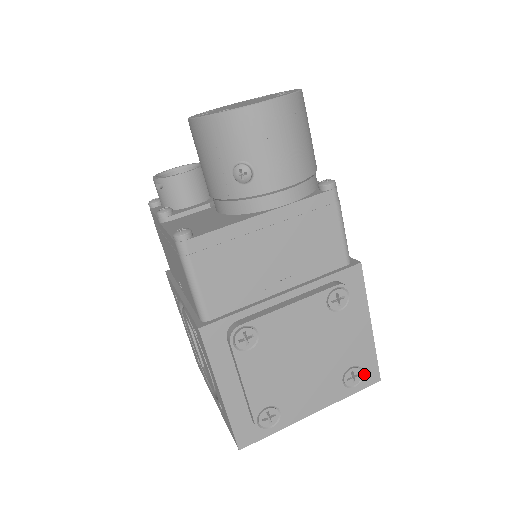
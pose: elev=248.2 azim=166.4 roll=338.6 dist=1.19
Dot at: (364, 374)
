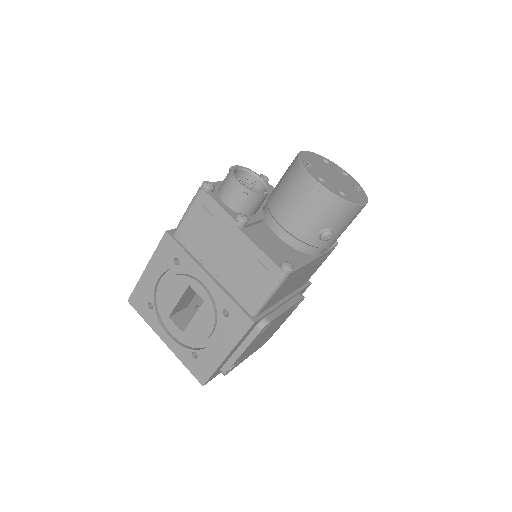
Dot at: occluded
